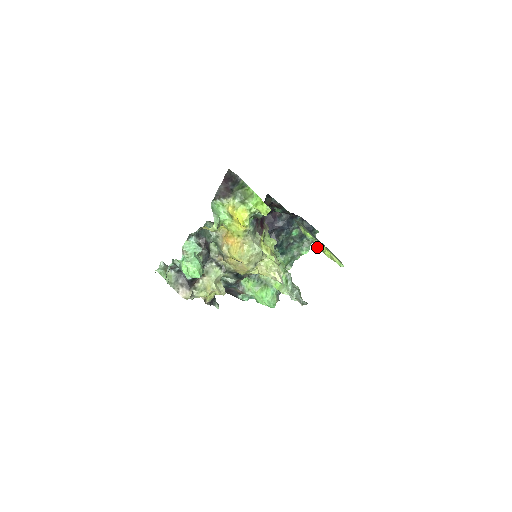
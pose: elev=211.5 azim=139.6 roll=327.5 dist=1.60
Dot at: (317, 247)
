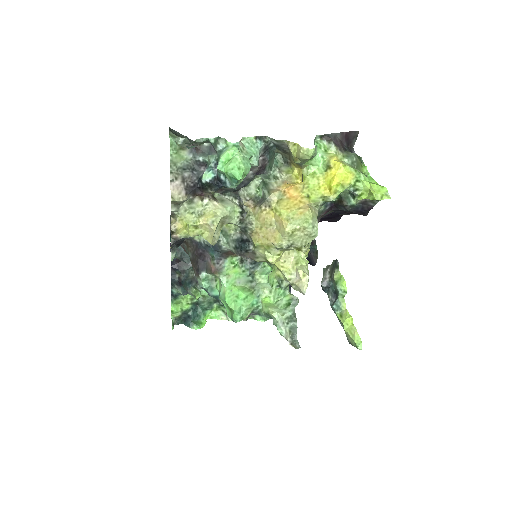
Dot at: (336, 307)
